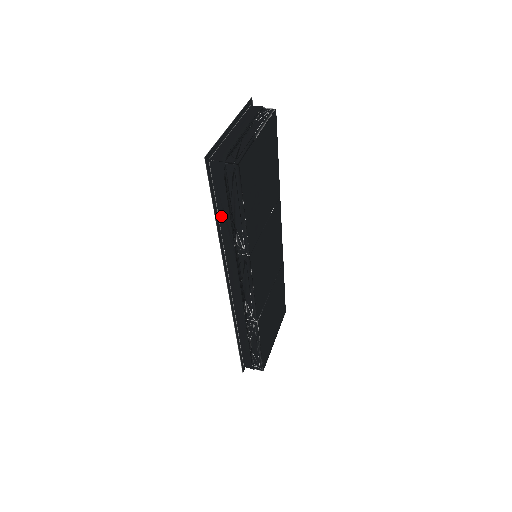
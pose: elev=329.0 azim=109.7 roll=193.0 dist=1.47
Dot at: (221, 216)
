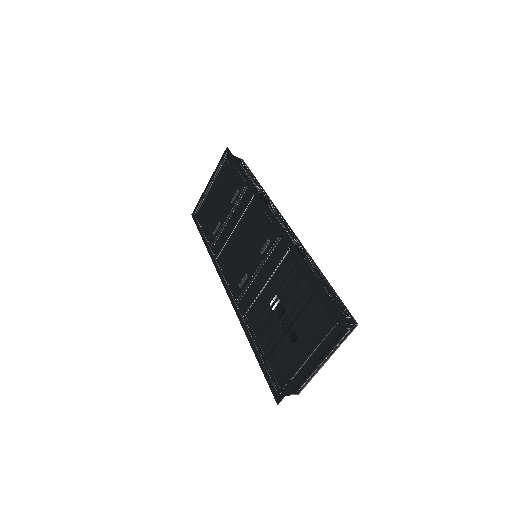
Dot at: occluded
